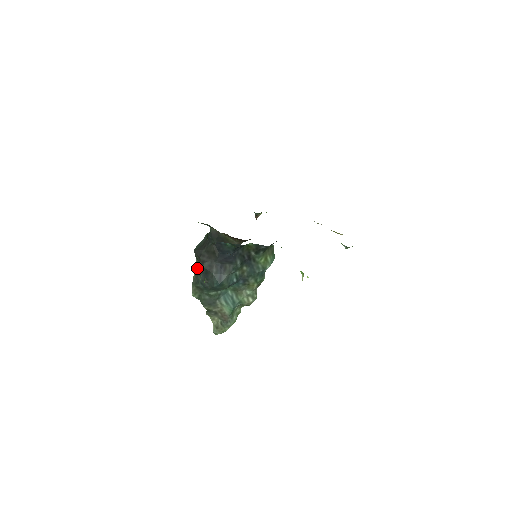
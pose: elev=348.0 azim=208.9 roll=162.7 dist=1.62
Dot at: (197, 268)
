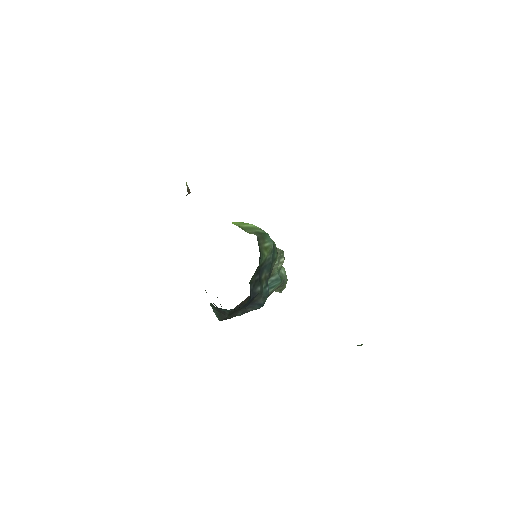
Dot at: occluded
